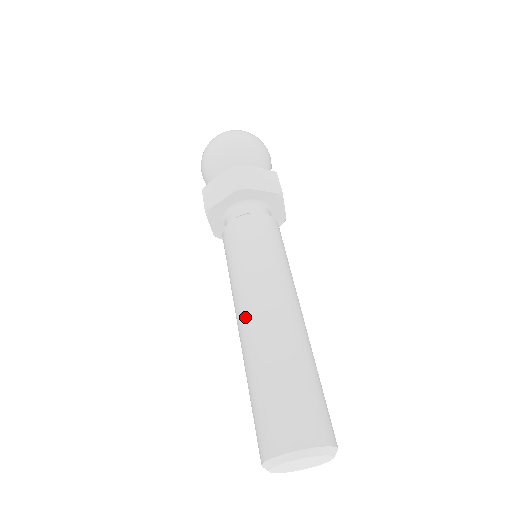
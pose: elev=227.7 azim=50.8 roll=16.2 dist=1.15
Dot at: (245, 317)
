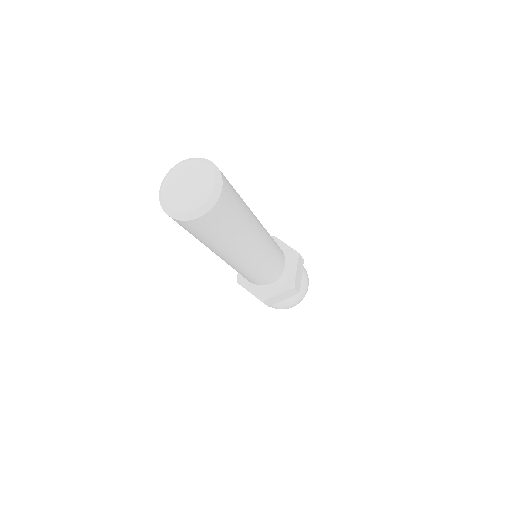
Dot at: occluded
